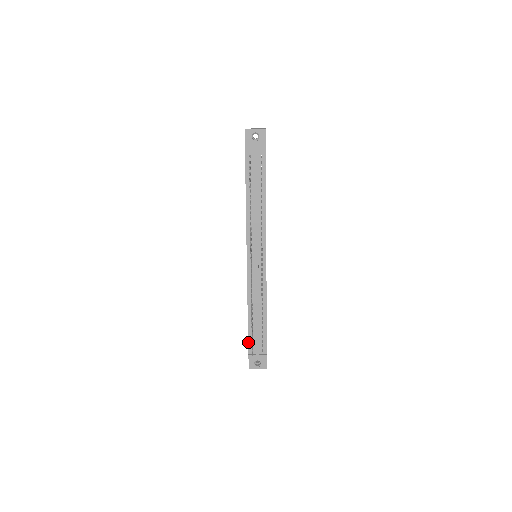
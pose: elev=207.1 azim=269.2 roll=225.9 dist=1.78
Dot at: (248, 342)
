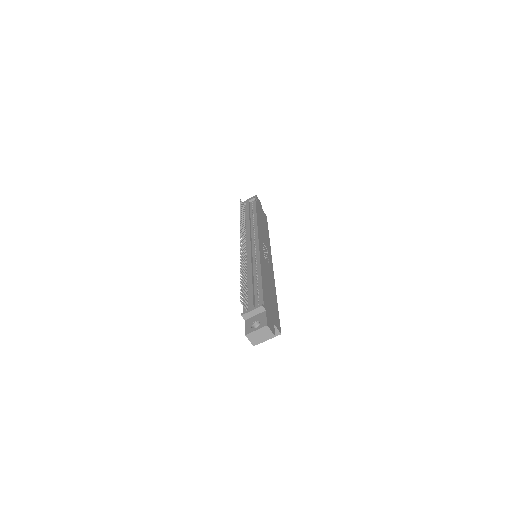
Dot at: (243, 306)
